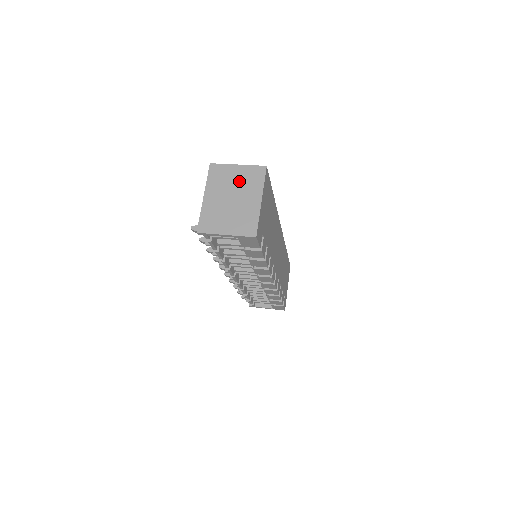
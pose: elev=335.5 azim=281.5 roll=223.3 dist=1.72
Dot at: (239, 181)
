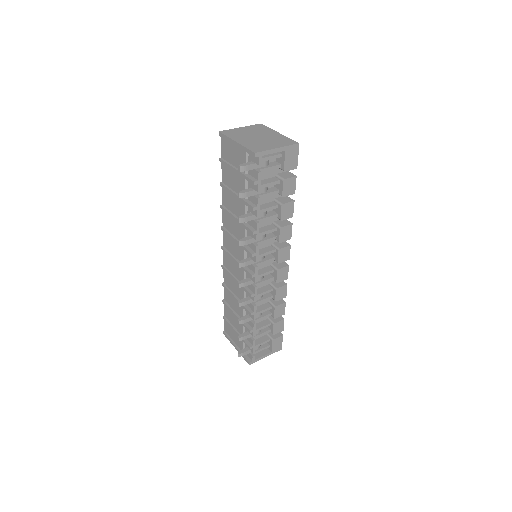
Dot at: (251, 131)
